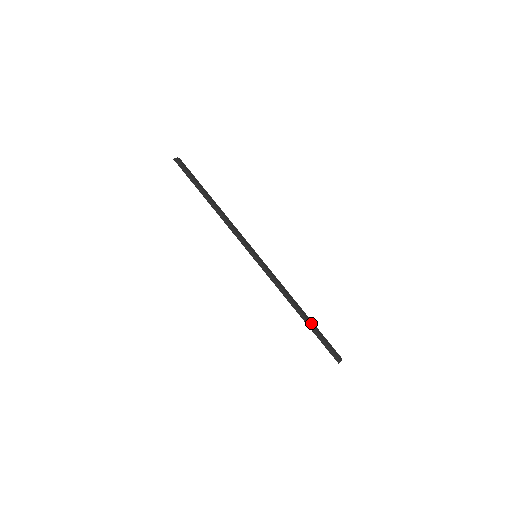
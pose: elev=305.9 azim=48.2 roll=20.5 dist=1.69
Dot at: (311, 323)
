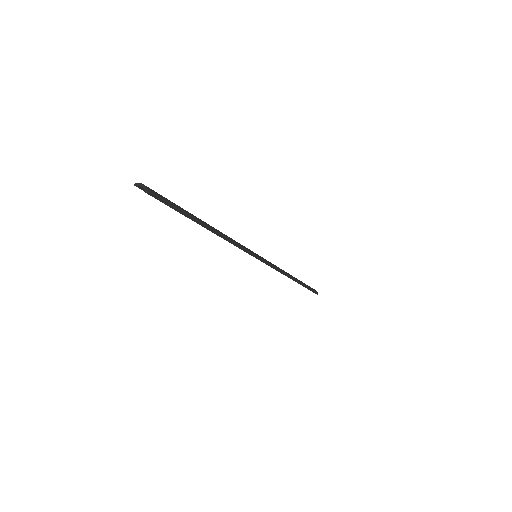
Dot at: (300, 281)
